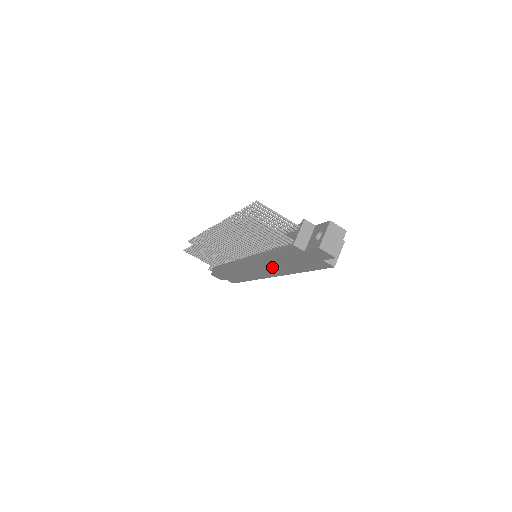
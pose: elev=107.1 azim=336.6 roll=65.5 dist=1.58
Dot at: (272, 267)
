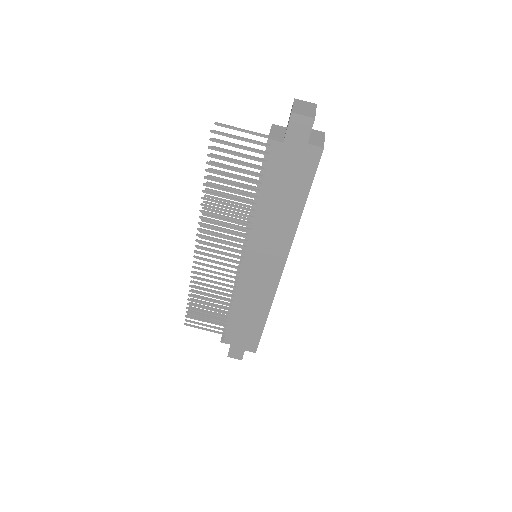
Dot at: (272, 238)
